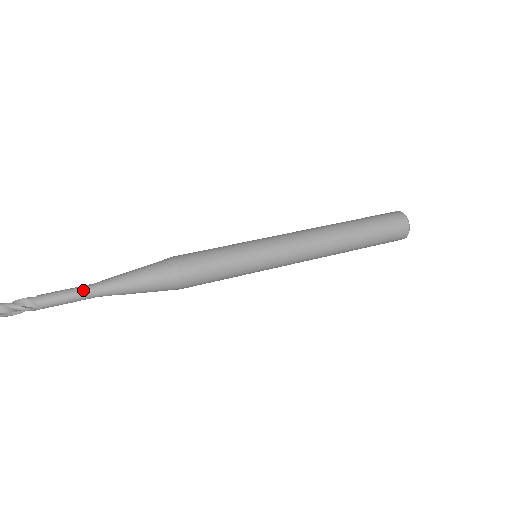
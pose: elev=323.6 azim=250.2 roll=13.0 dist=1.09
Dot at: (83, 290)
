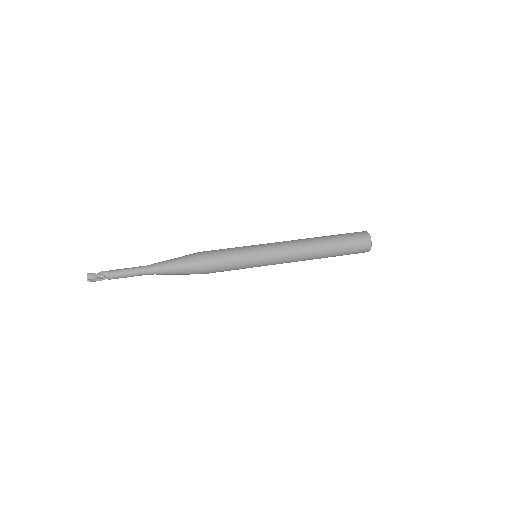
Dot at: (139, 268)
